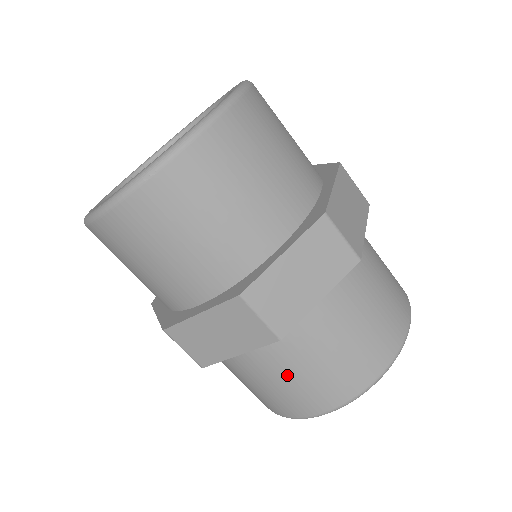
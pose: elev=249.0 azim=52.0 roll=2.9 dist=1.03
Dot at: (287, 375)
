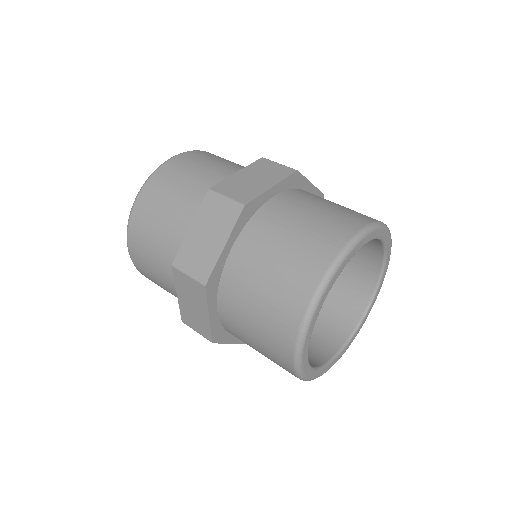
Dot at: (250, 323)
